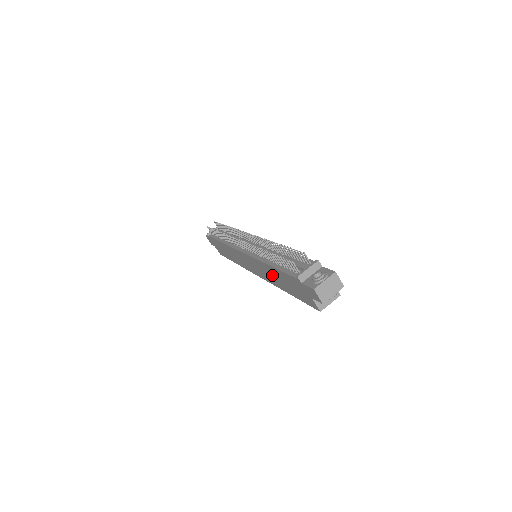
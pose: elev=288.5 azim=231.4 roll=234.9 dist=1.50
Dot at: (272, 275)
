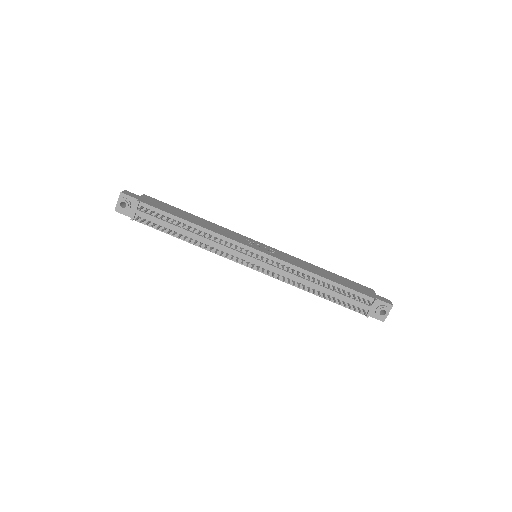
Dot at: occluded
